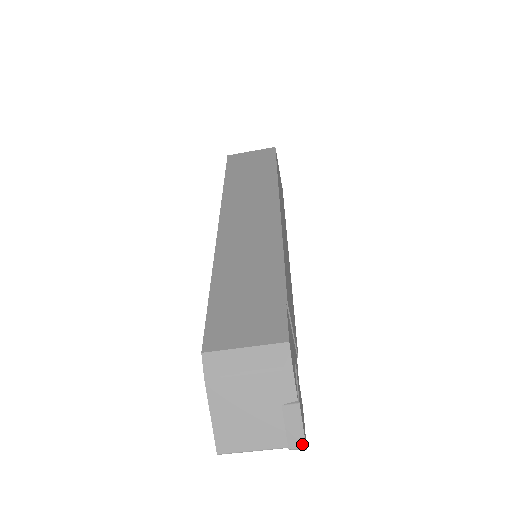
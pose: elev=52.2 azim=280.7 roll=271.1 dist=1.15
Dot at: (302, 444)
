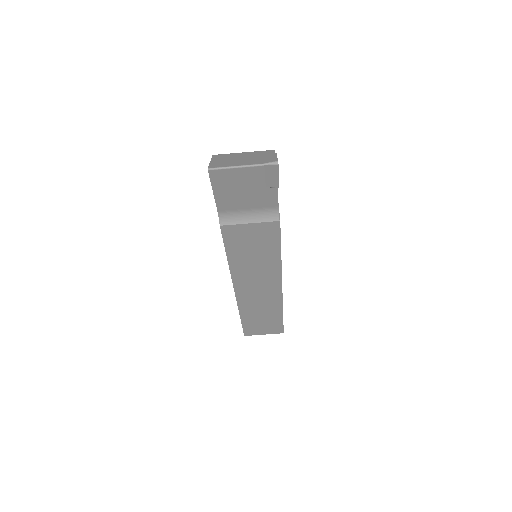
Dot at: (275, 160)
